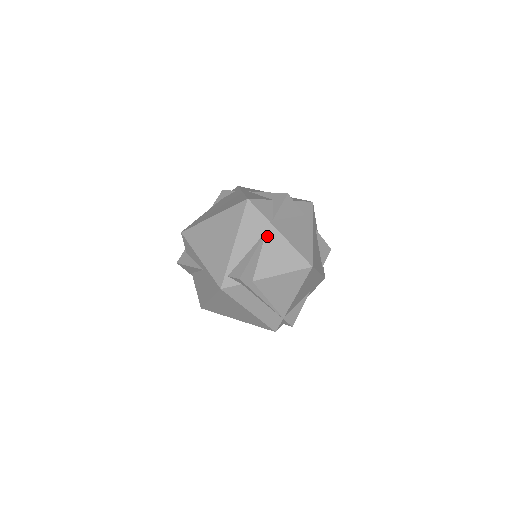
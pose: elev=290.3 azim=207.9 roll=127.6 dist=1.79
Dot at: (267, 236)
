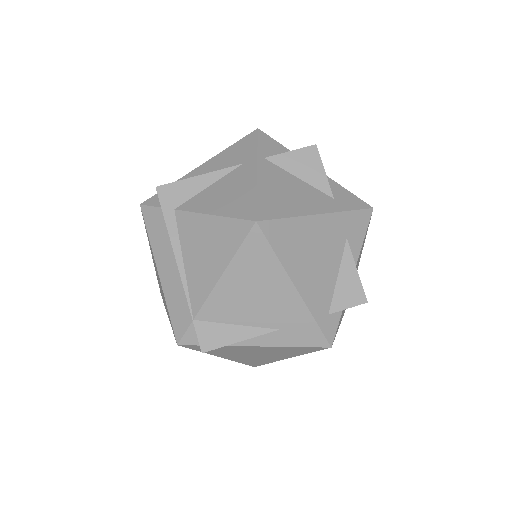
Dot at: (239, 168)
